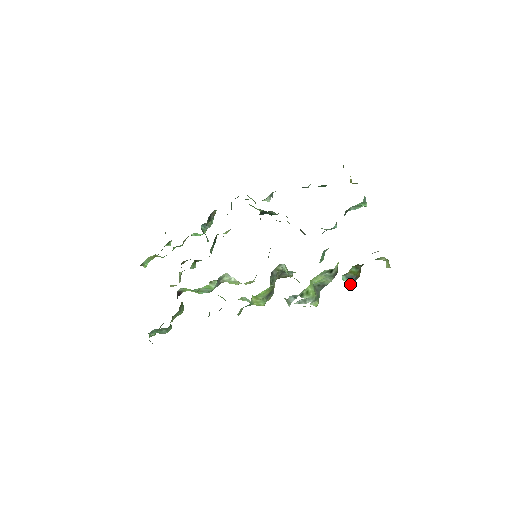
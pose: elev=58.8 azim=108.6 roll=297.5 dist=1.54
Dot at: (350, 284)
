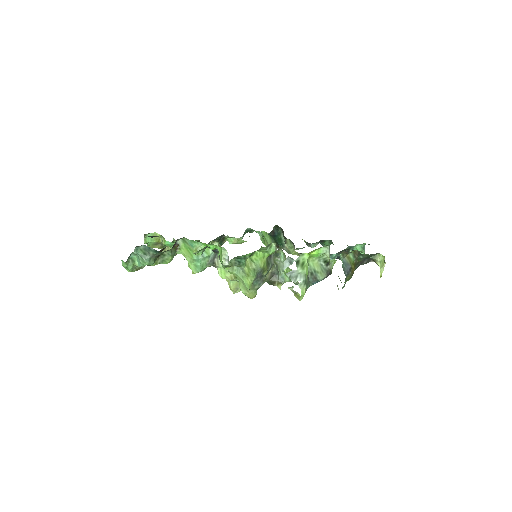
Dot at: (344, 271)
